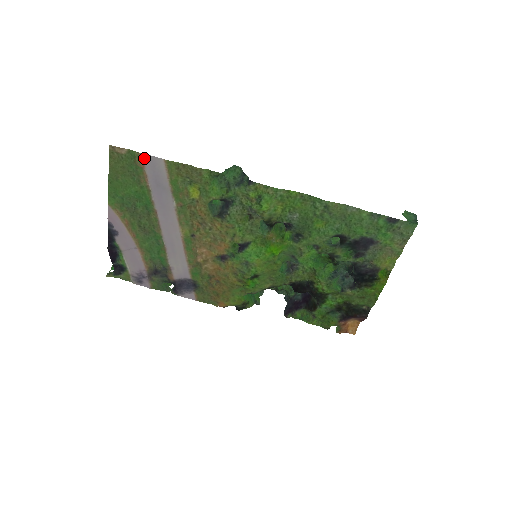
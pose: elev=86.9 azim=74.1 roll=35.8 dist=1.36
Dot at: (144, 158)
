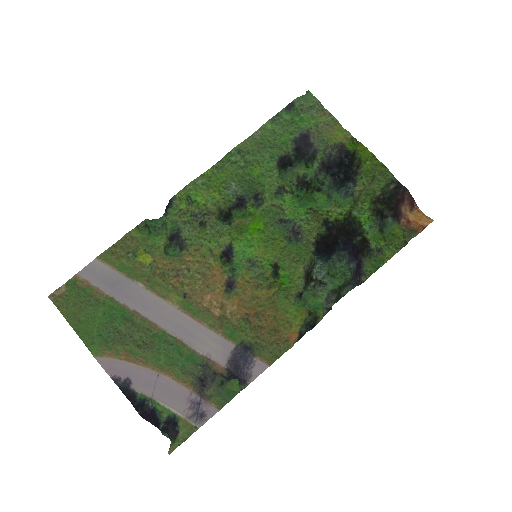
Dot at: (82, 276)
